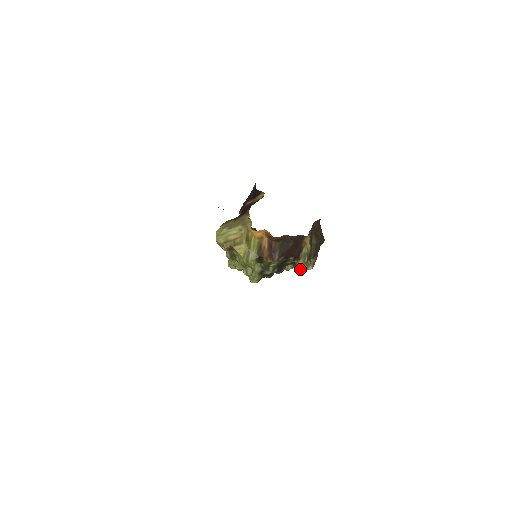
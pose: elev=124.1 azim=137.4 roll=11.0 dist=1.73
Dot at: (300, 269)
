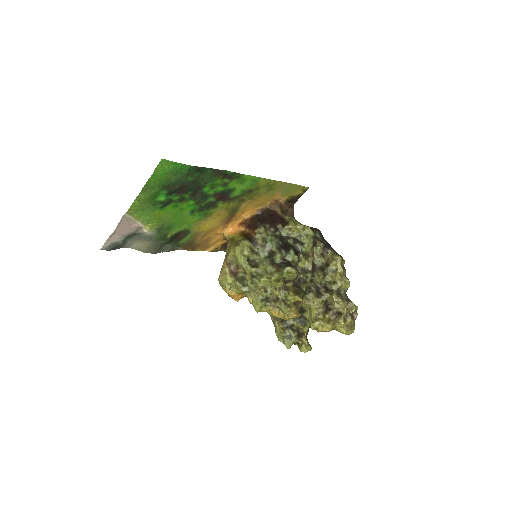
Dot at: (336, 273)
